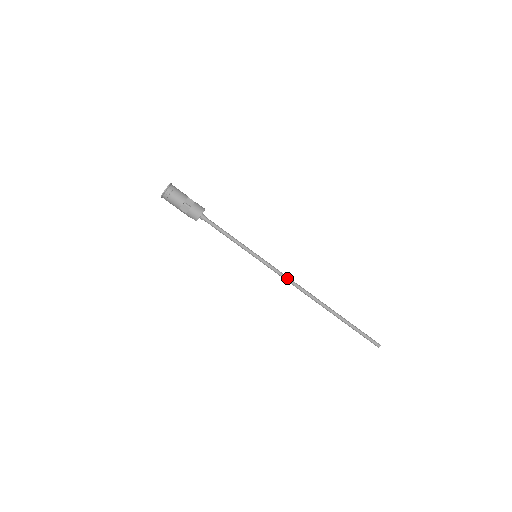
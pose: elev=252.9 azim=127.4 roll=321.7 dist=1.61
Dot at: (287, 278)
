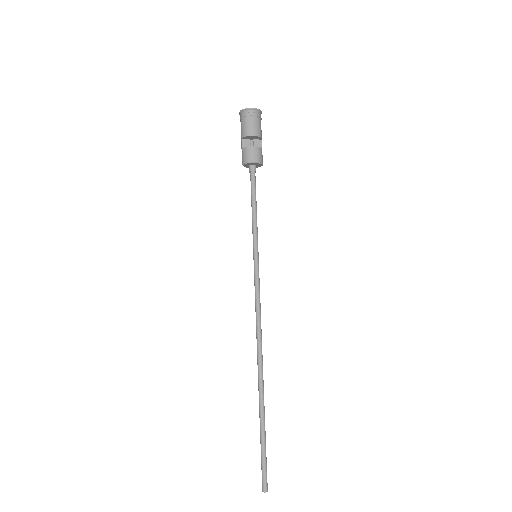
Dot at: (258, 309)
